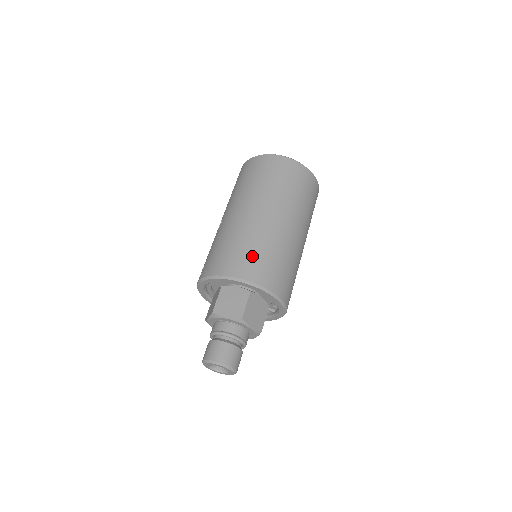
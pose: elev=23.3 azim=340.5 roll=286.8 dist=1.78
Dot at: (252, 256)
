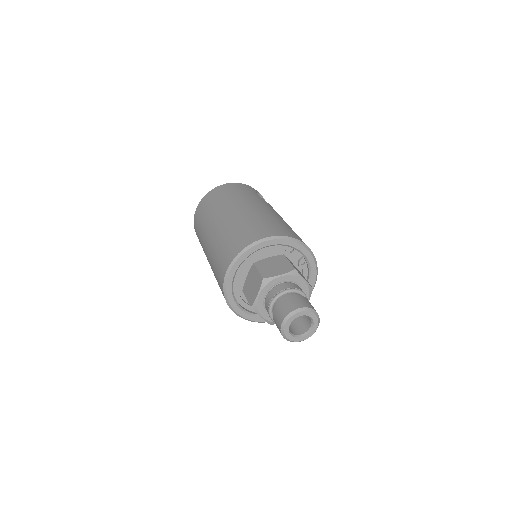
Dot at: (225, 248)
